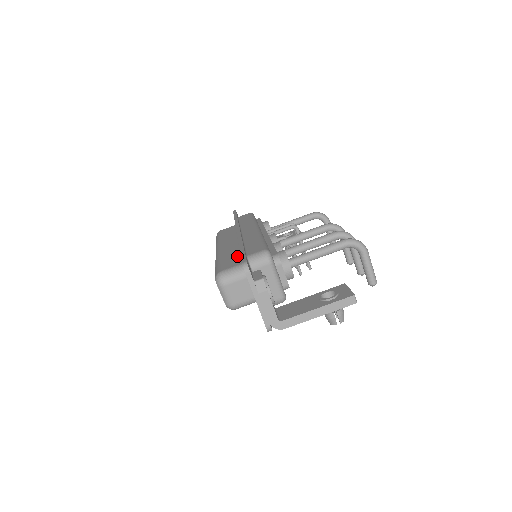
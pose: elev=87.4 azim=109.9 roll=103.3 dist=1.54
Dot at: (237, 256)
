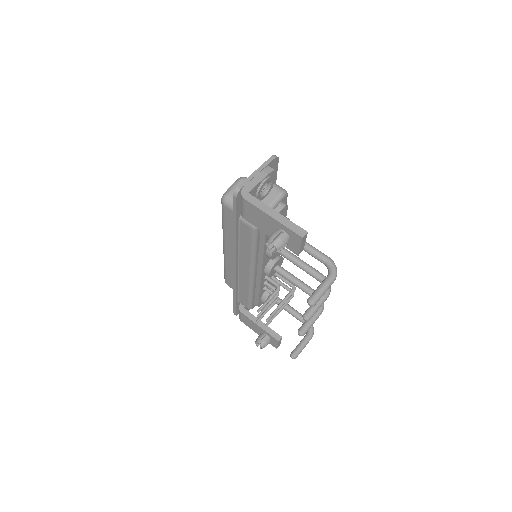
Dot at: occluded
